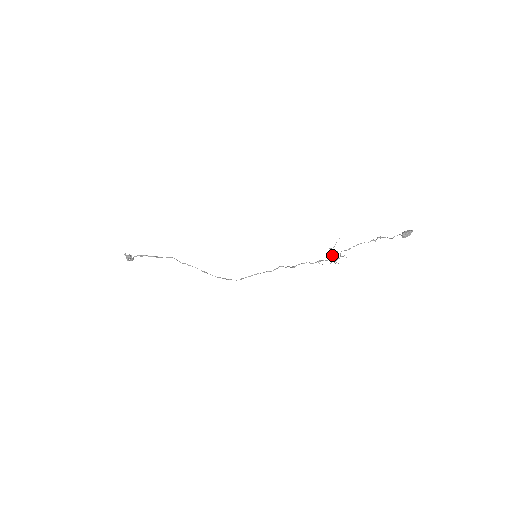
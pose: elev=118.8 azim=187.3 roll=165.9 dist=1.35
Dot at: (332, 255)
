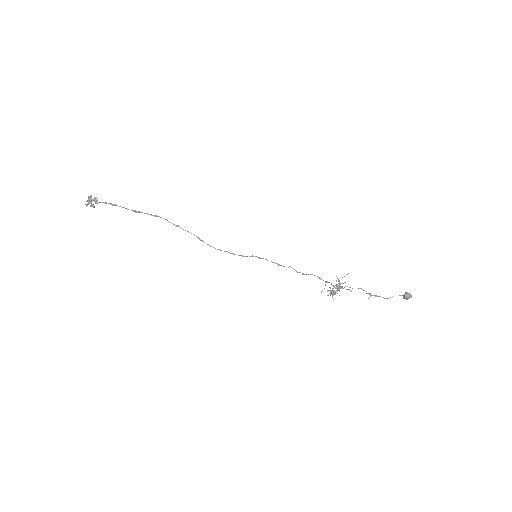
Dot at: (337, 285)
